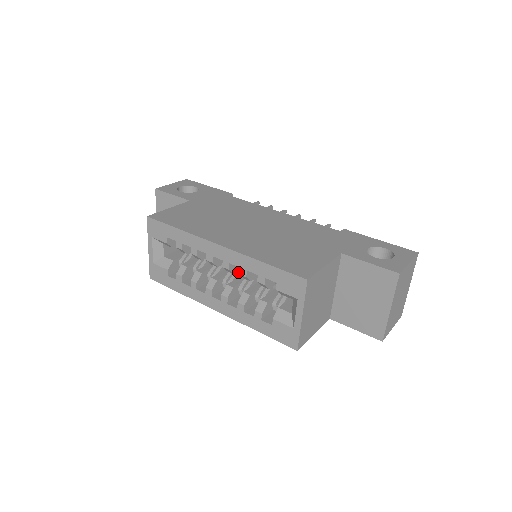
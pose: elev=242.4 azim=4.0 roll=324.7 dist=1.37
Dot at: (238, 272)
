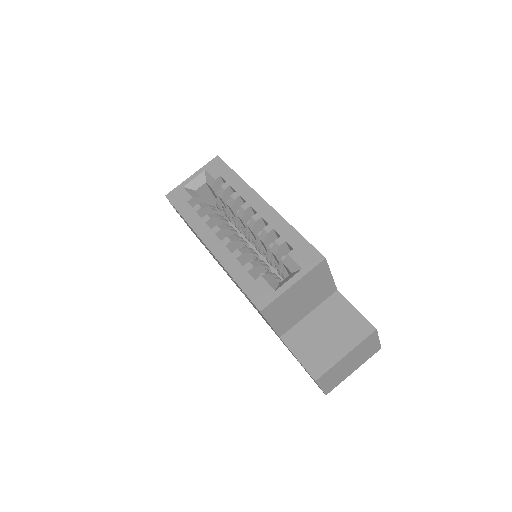
Dot at: (246, 242)
